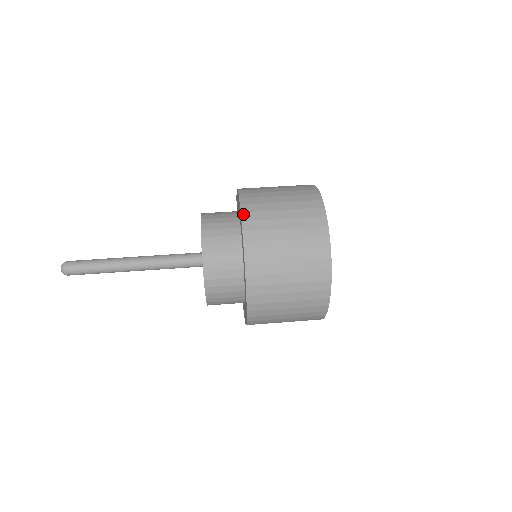
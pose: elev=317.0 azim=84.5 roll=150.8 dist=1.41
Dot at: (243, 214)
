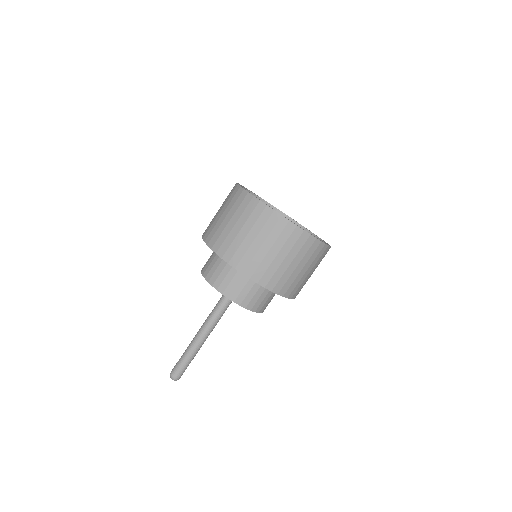
Dot at: (274, 291)
